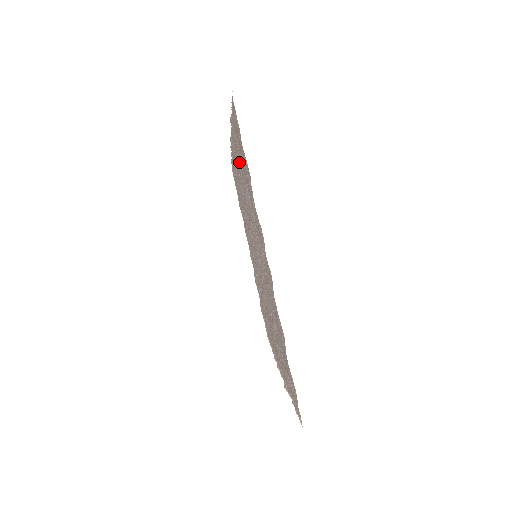
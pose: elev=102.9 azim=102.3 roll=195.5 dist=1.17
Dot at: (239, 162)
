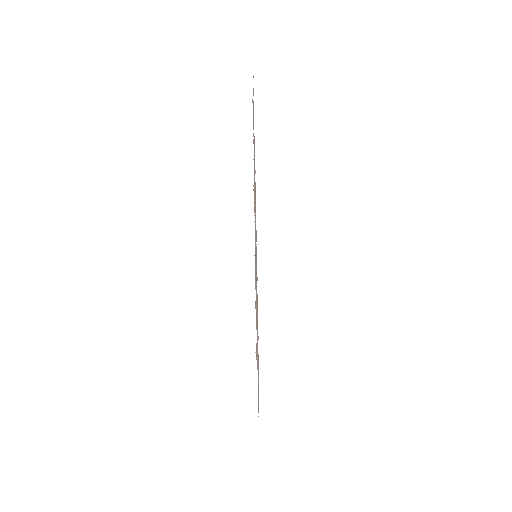
Dot at: (256, 255)
